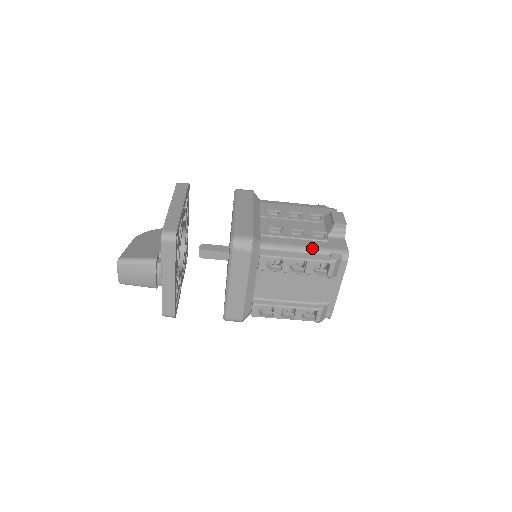
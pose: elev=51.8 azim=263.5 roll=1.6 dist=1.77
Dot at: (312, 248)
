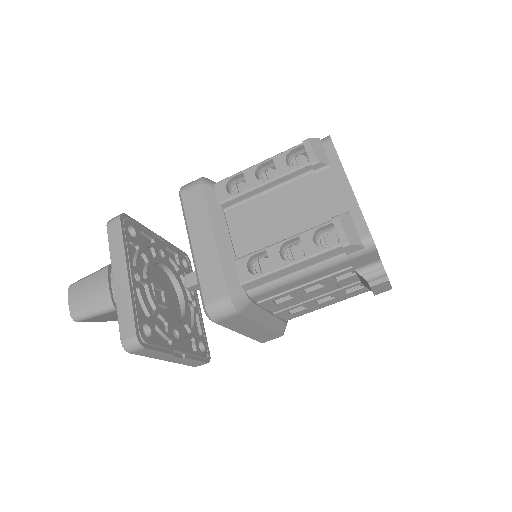
Dot at: occluded
